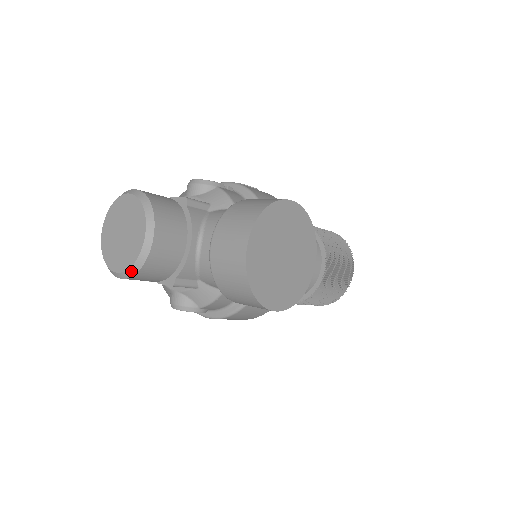
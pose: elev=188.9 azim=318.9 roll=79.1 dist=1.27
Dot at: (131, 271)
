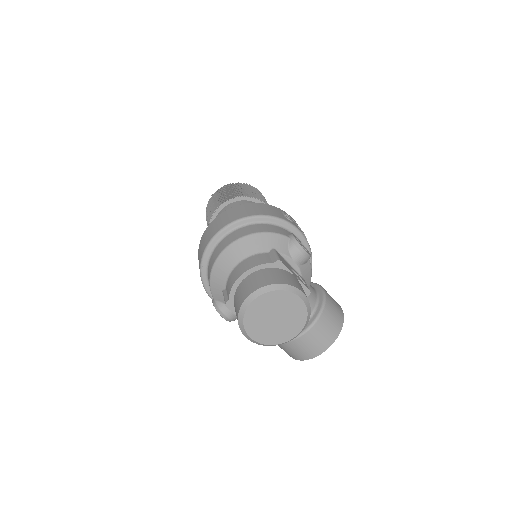
Dot at: (265, 345)
